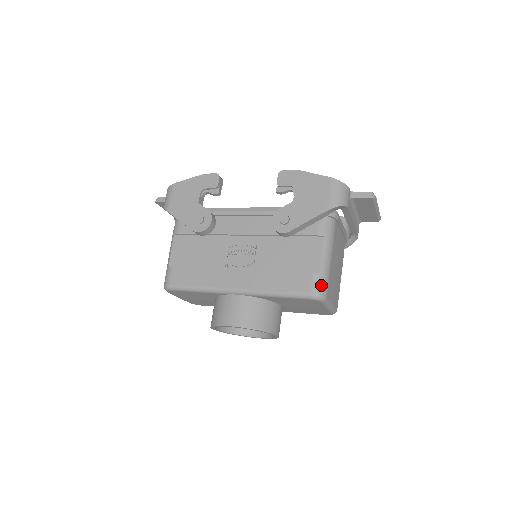
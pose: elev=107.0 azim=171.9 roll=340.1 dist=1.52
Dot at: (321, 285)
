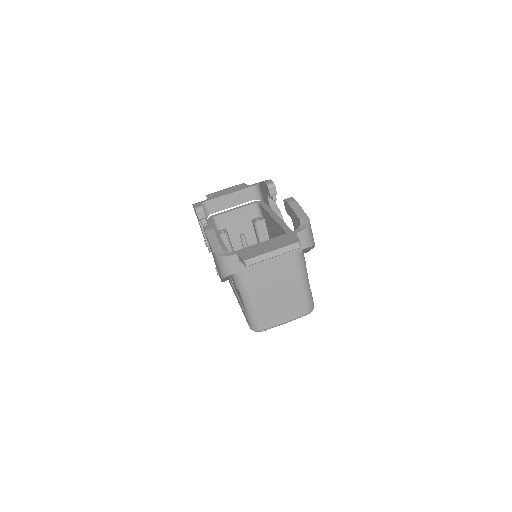
Dot at: (252, 324)
